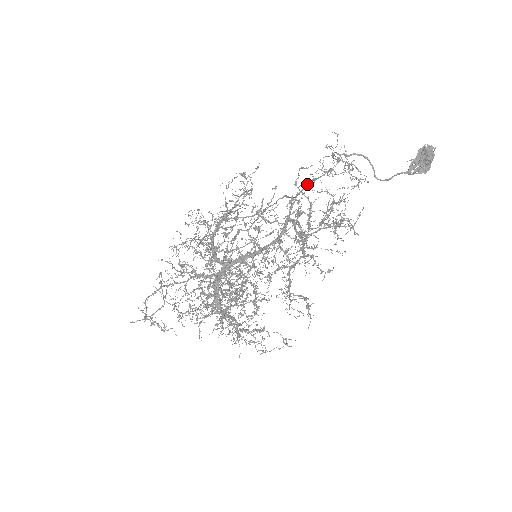
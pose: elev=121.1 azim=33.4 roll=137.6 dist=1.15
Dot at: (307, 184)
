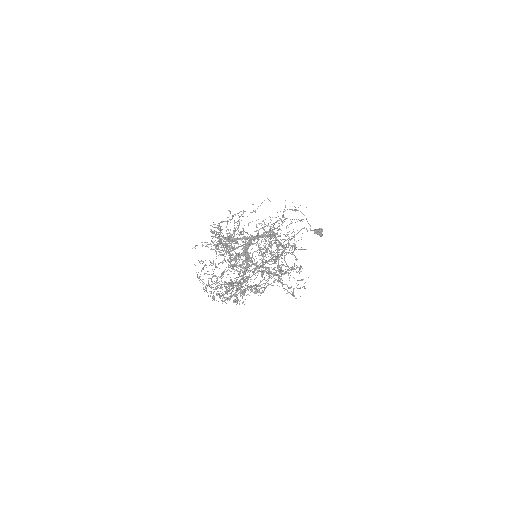
Dot at: occluded
